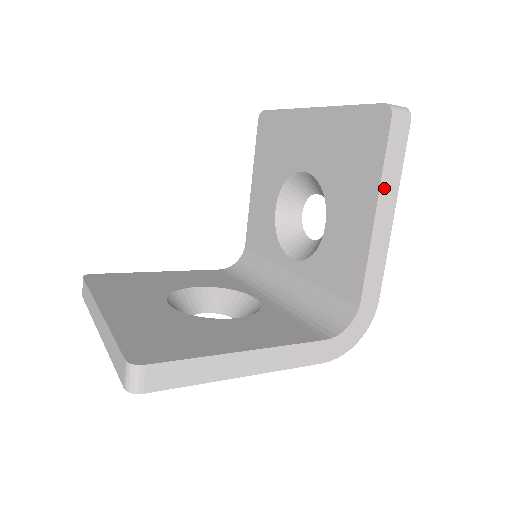
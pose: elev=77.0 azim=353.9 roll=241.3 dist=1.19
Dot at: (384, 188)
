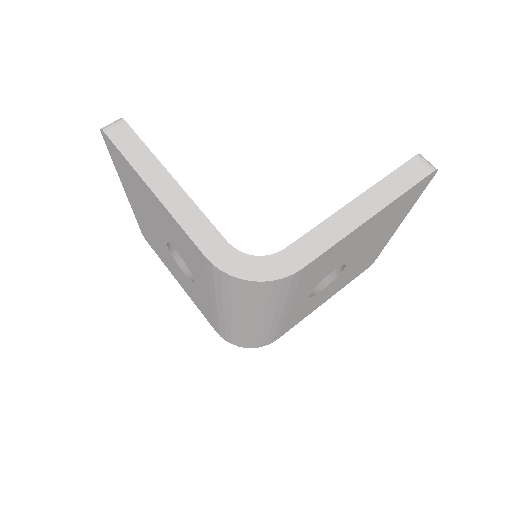
Dot at: (375, 191)
